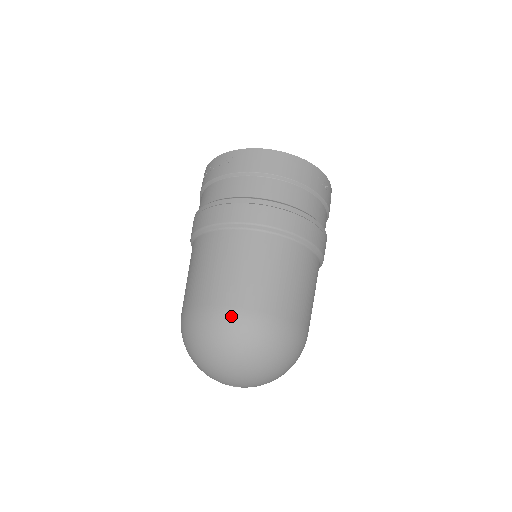
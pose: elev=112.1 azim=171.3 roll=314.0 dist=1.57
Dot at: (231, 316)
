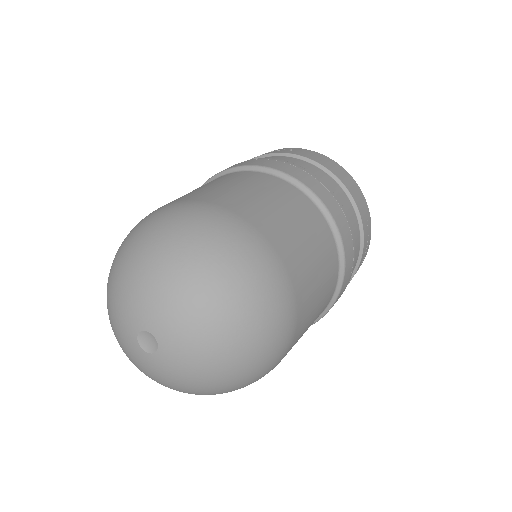
Dot at: (226, 217)
